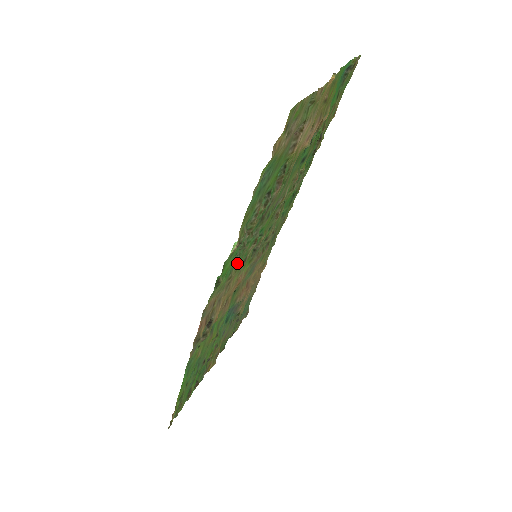
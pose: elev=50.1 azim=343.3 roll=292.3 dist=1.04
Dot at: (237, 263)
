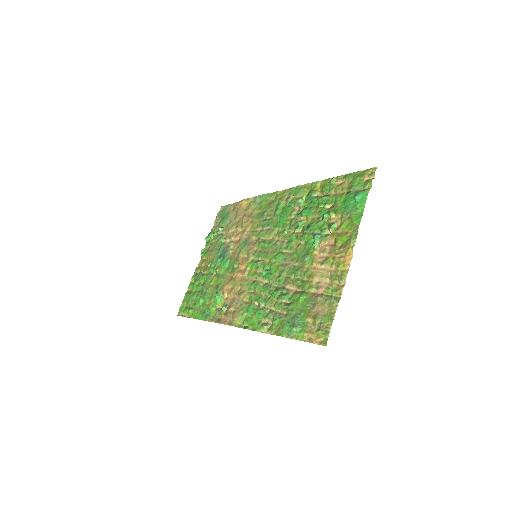
Dot at: (253, 298)
